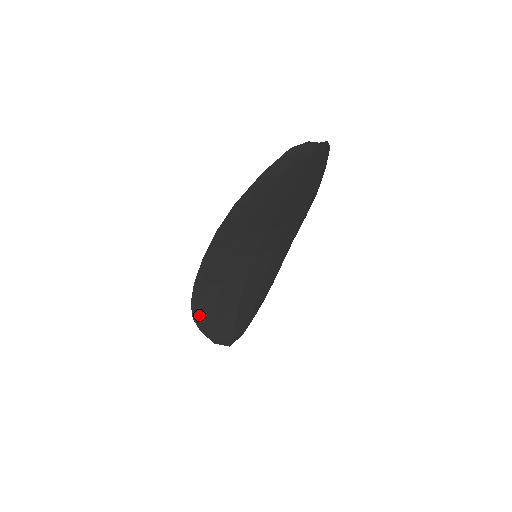
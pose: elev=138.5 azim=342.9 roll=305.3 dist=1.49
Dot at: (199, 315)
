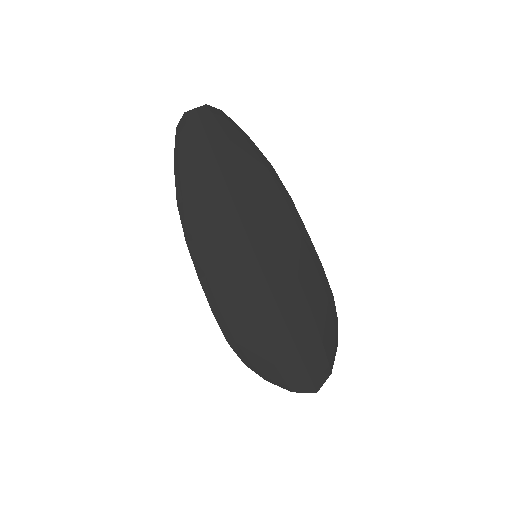
Dot at: (247, 356)
